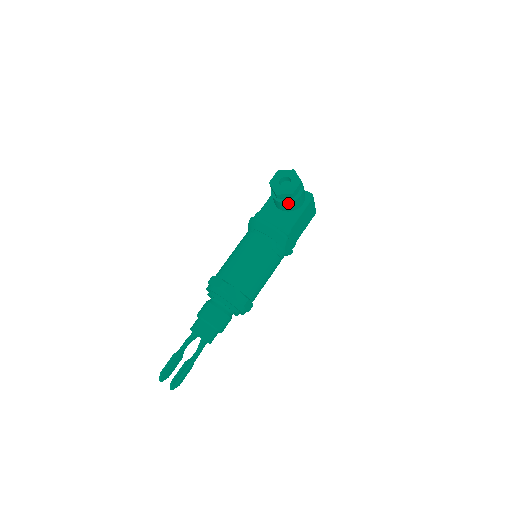
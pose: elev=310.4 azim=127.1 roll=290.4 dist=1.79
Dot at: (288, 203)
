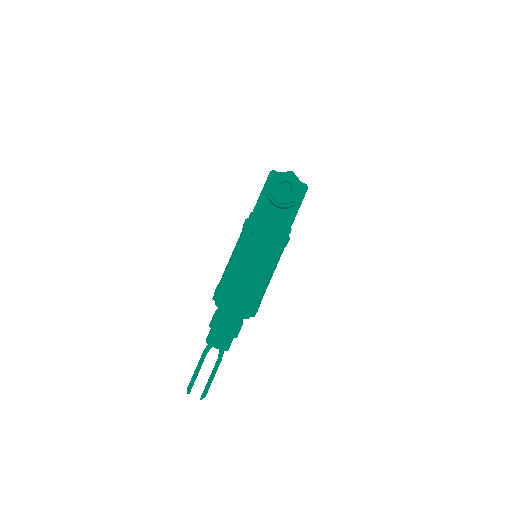
Dot at: (289, 206)
